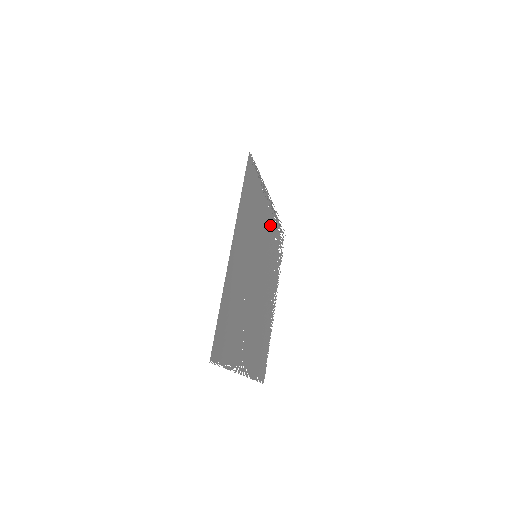
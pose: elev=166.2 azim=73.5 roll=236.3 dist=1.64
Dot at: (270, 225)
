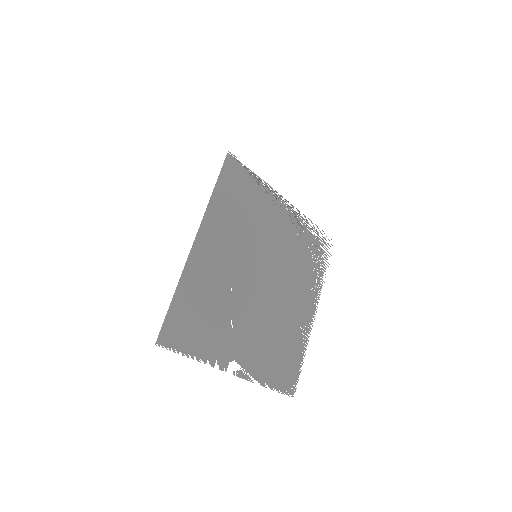
Dot at: (290, 228)
